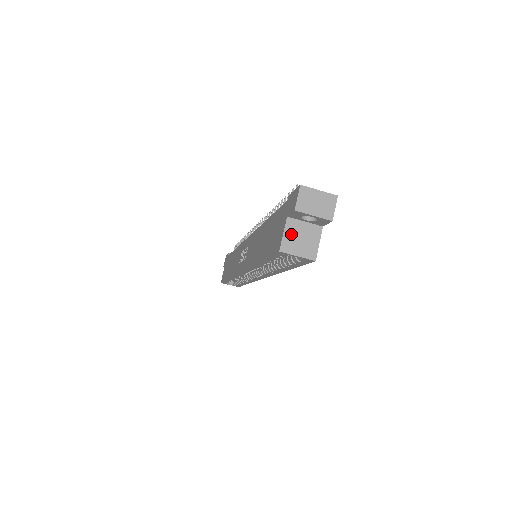
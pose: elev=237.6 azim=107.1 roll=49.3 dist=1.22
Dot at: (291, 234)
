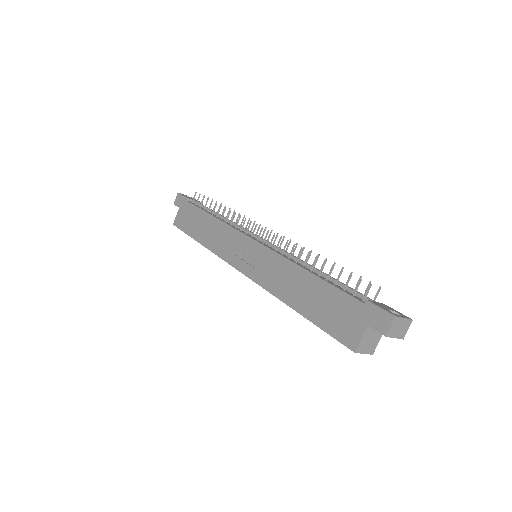
Dot at: (366, 338)
